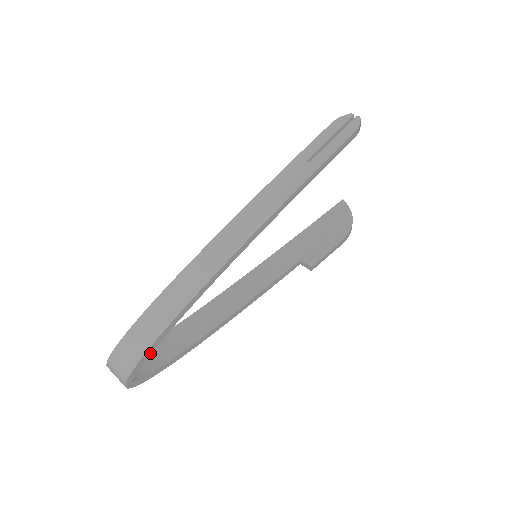
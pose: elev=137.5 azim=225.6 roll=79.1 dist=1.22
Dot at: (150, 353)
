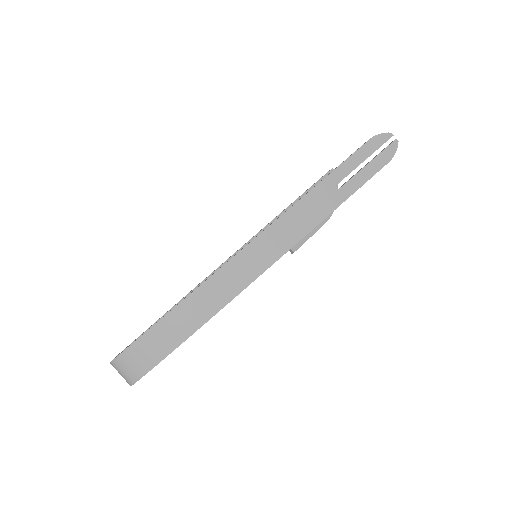
Dot at: (158, 363)
